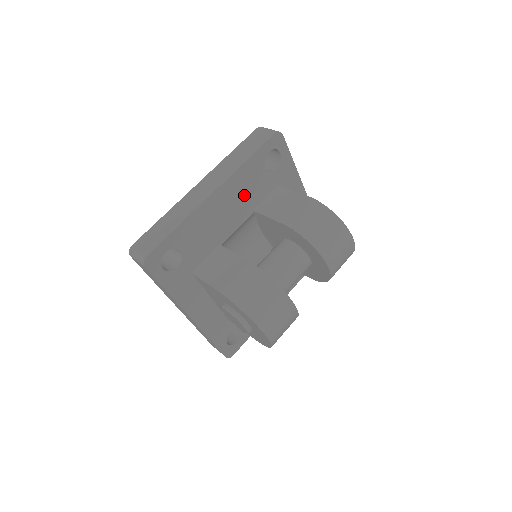
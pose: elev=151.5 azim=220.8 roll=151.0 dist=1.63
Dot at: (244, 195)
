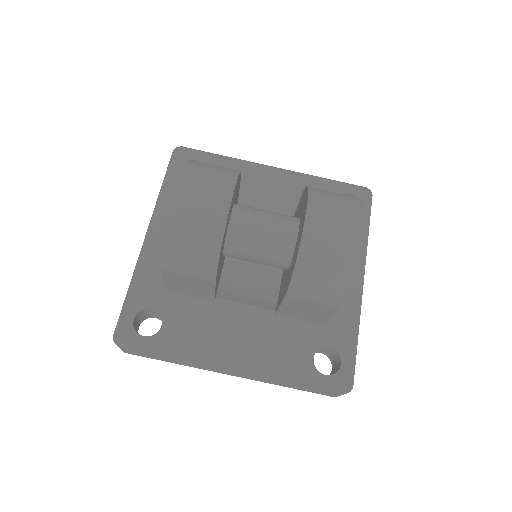
Dot at: (296, 199)
